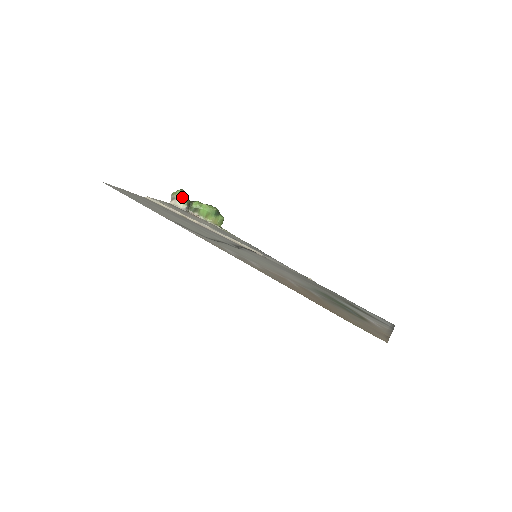
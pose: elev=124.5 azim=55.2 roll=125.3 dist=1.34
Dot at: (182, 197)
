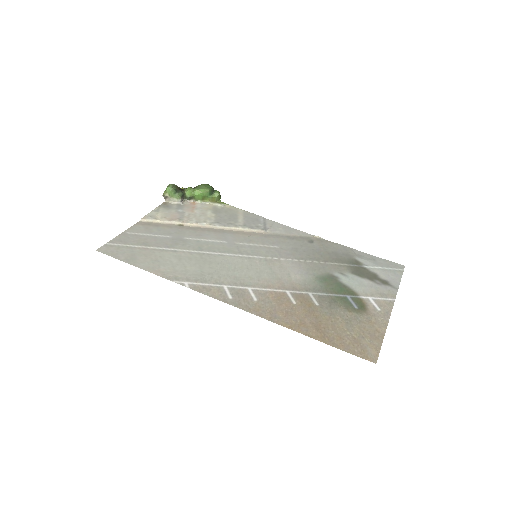
Dot at: (173, 193)
